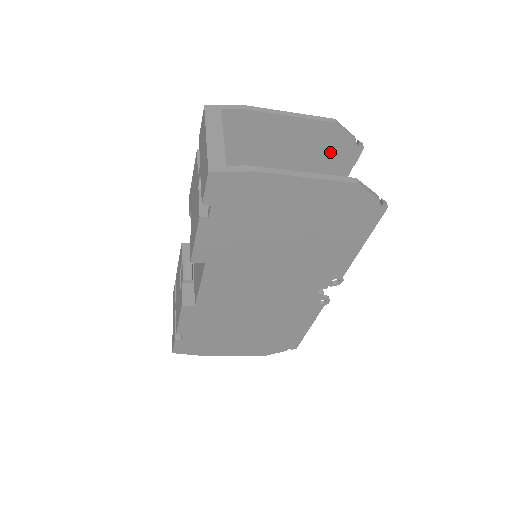
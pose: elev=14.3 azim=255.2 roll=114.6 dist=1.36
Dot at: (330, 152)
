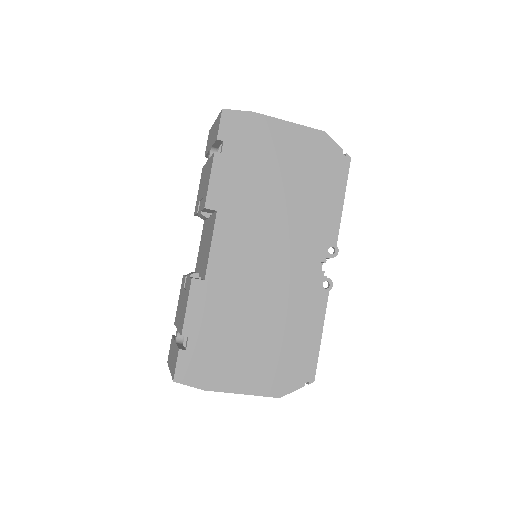
Dot at: occluded
